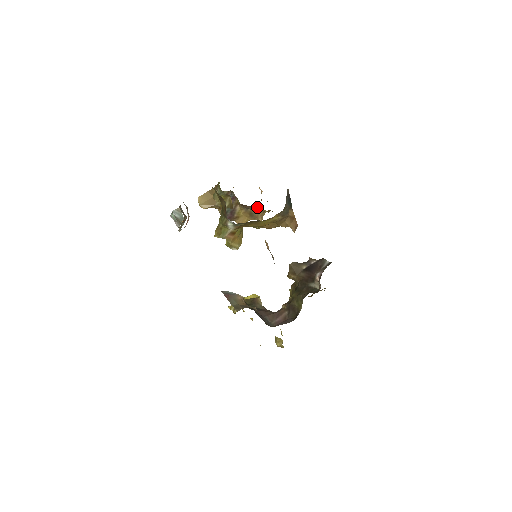
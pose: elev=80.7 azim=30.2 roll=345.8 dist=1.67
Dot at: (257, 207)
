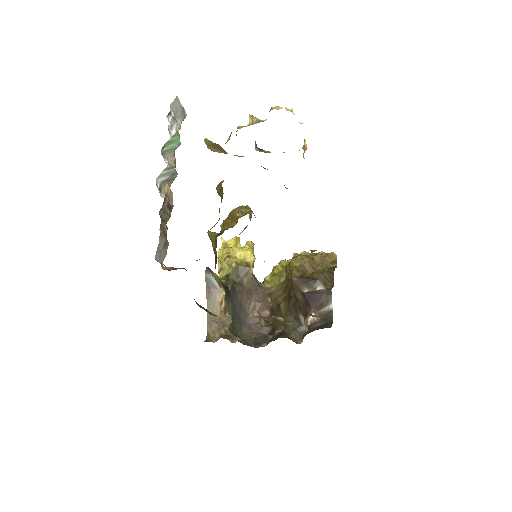
Dot at: occluded
